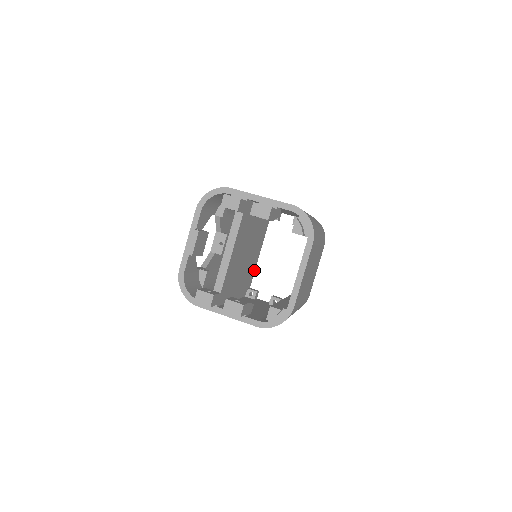
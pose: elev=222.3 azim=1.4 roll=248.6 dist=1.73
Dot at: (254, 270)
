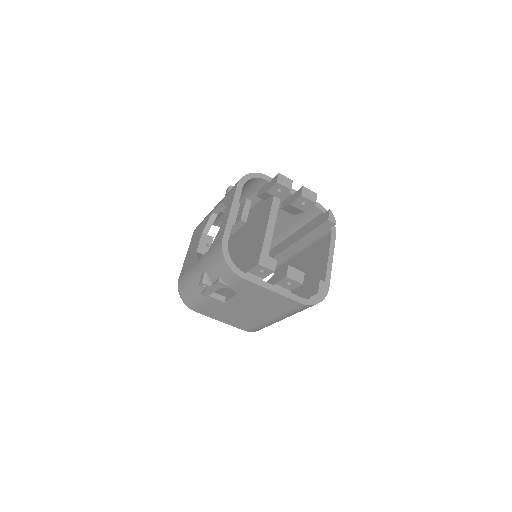
Dot at: occluded
